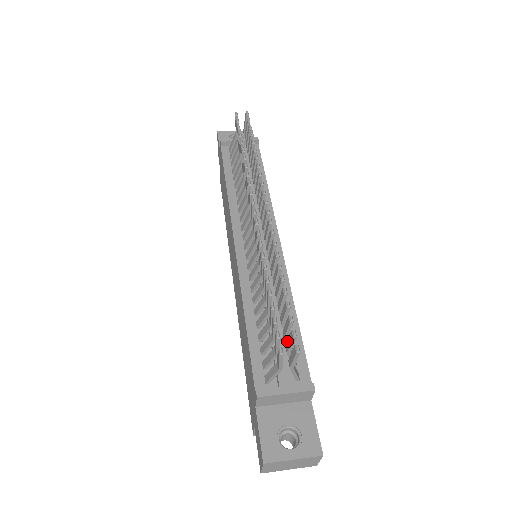
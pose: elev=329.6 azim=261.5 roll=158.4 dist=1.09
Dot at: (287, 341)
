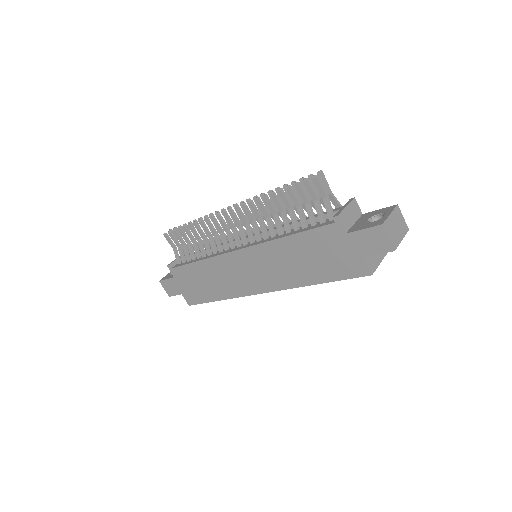
Dot at: occluded
